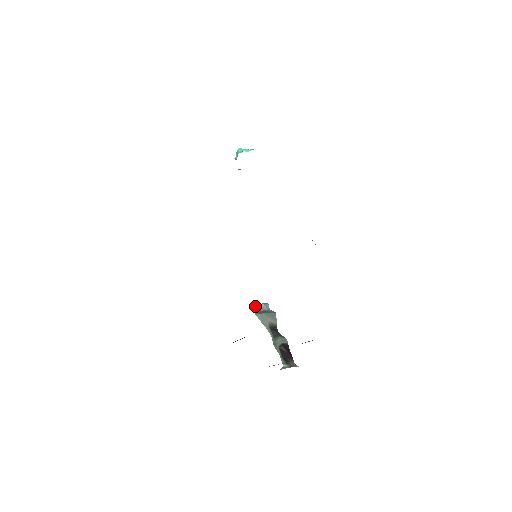
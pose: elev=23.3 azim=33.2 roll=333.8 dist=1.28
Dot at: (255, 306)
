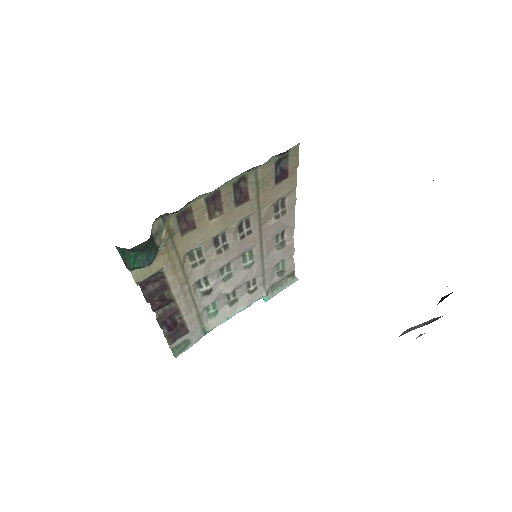
Dot at: occluded
